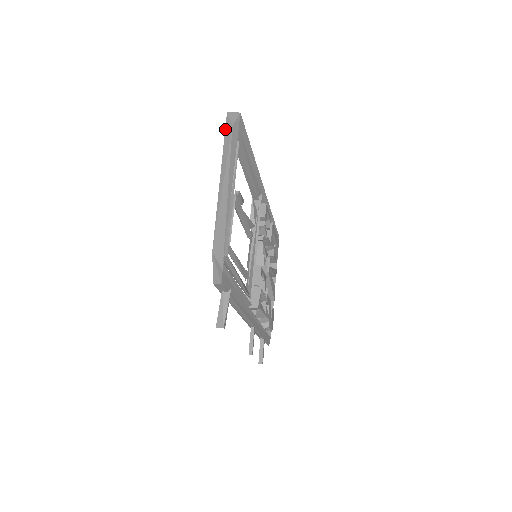
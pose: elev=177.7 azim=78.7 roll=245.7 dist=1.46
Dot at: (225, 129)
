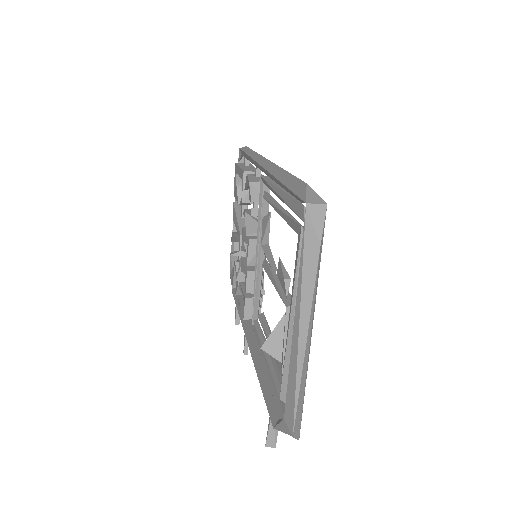
Dot at: (304, 242)
